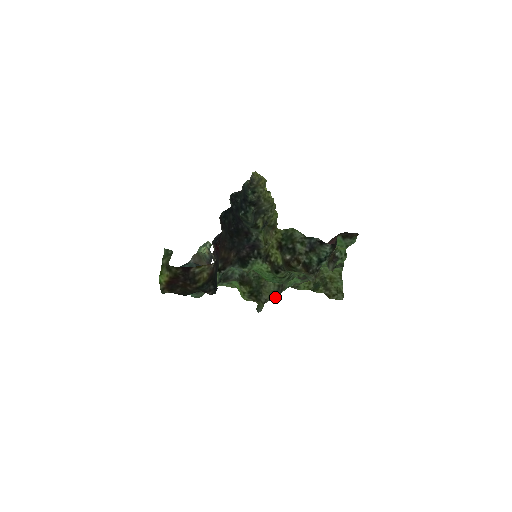
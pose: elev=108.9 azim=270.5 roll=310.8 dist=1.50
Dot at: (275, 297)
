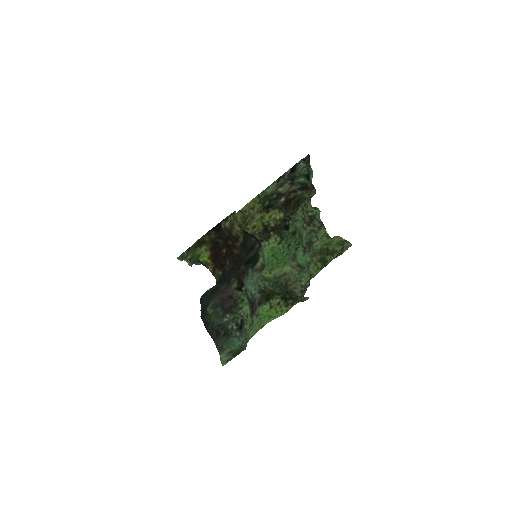
Dot at: (306, 276)
